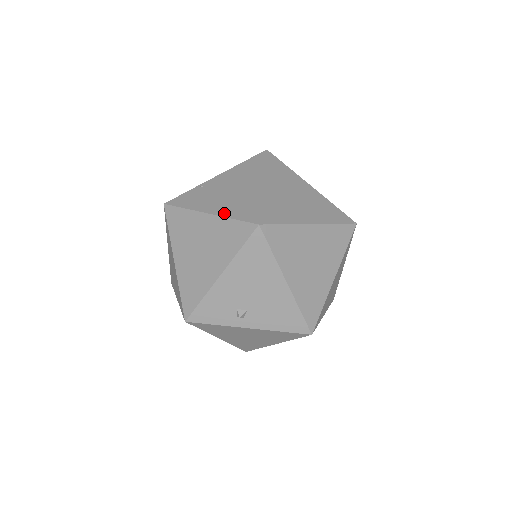
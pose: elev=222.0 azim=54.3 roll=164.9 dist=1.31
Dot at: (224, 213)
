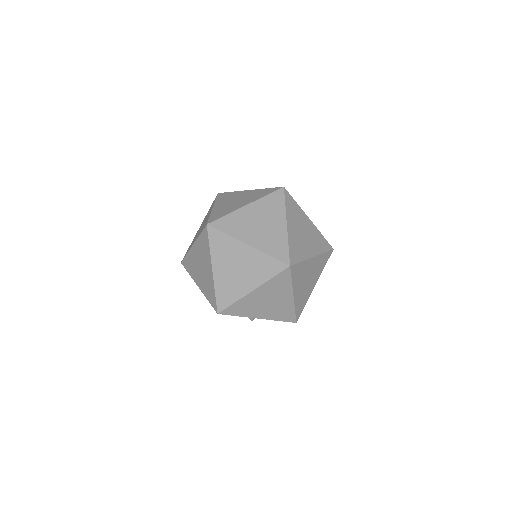
Dot at: (204, 292)
